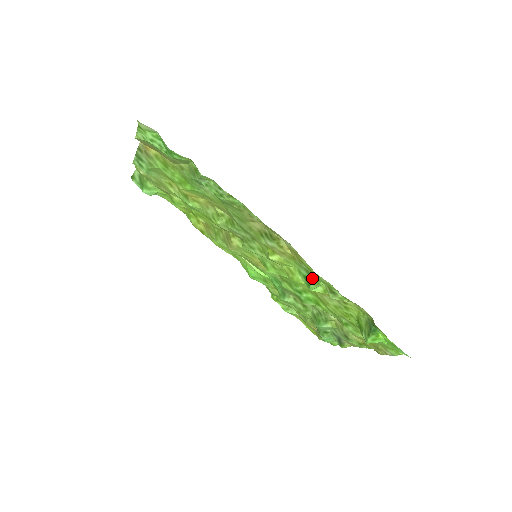
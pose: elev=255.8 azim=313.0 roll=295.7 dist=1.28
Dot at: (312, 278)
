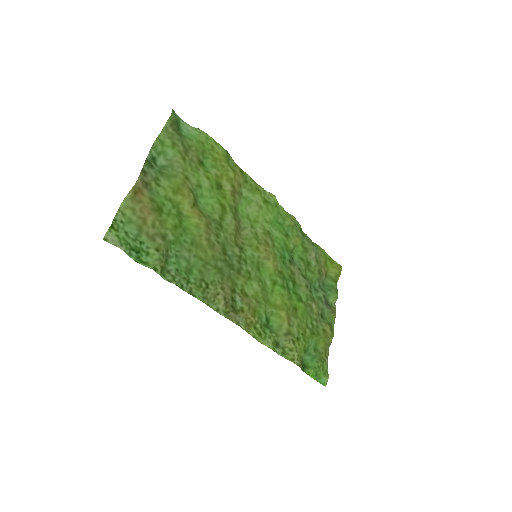
Dot at: (267, 328)
